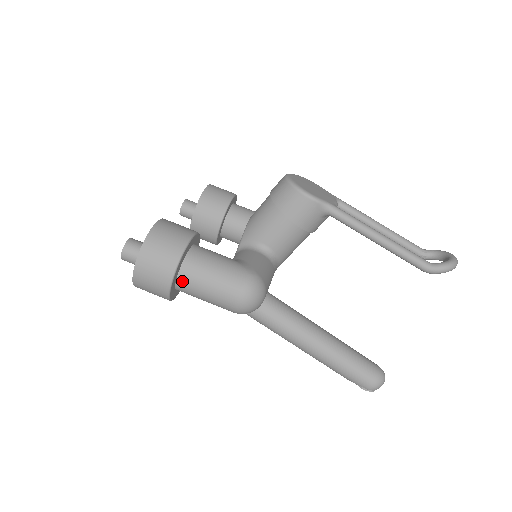
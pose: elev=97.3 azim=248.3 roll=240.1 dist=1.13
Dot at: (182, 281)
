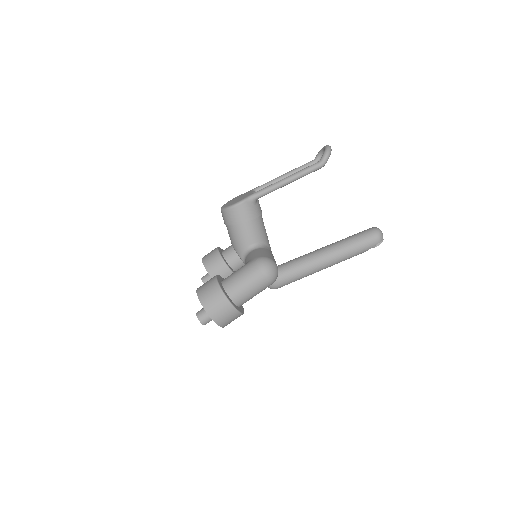
Dot at: (235, 299)
